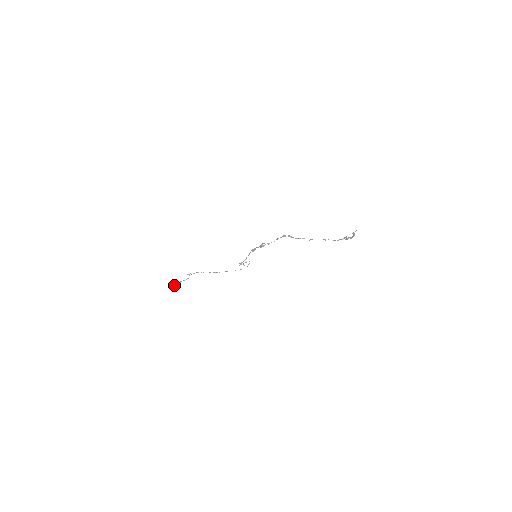
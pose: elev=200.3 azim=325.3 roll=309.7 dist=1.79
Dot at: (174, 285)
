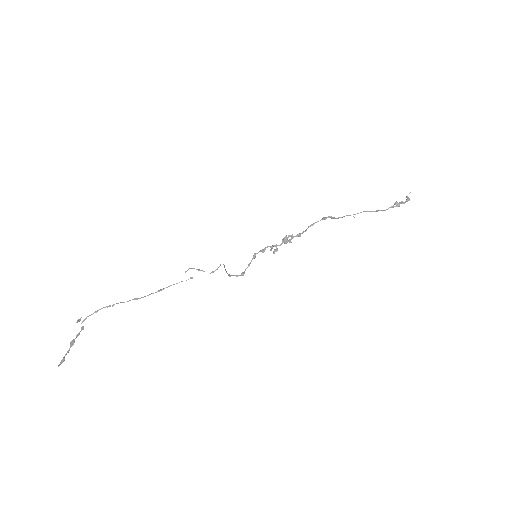
Dot at: occluded
